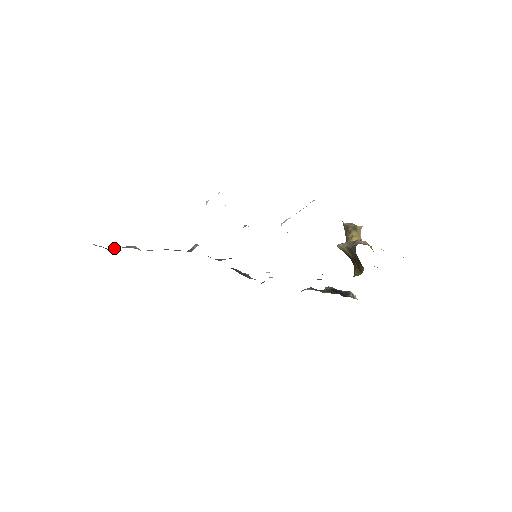
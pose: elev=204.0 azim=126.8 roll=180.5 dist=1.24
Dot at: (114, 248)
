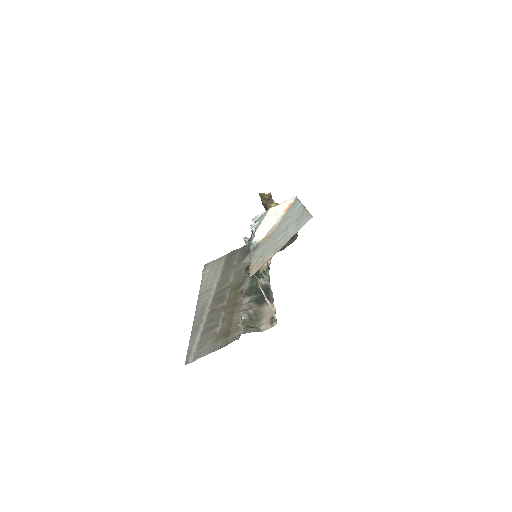
Dot at: (248, 322)
